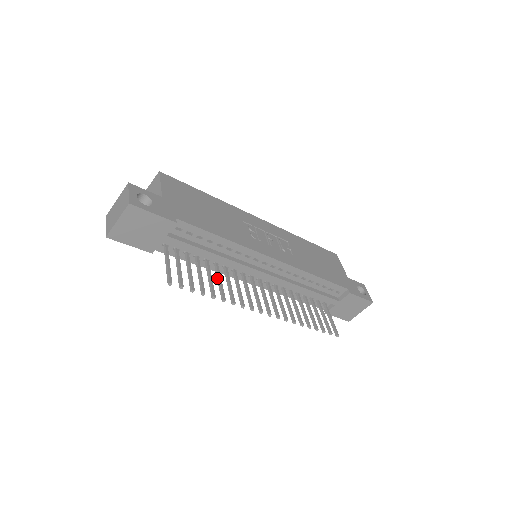
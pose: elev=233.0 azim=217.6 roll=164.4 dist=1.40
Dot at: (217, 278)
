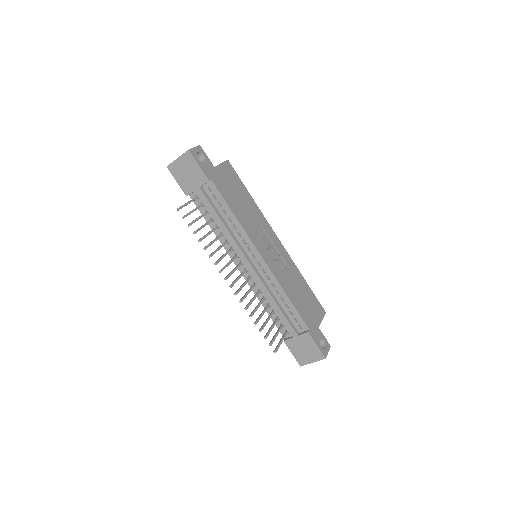
Dot at: (214, 239)
